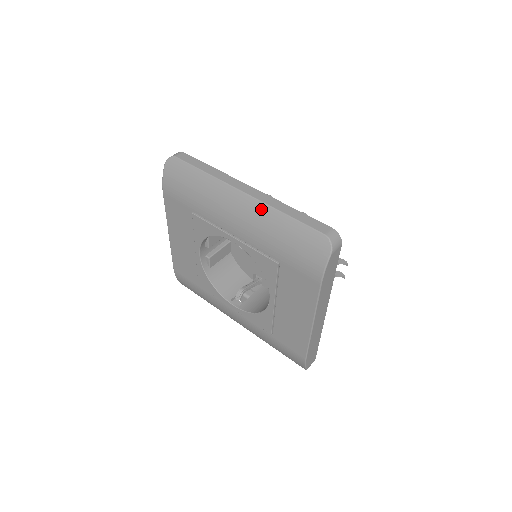
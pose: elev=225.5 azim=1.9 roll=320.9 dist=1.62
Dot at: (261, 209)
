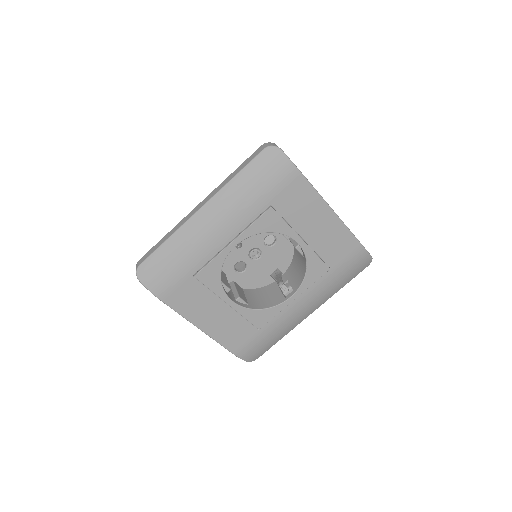
Dot at: (221, 197)
